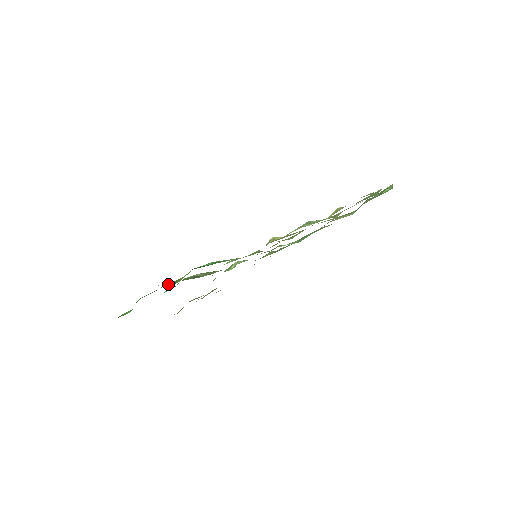
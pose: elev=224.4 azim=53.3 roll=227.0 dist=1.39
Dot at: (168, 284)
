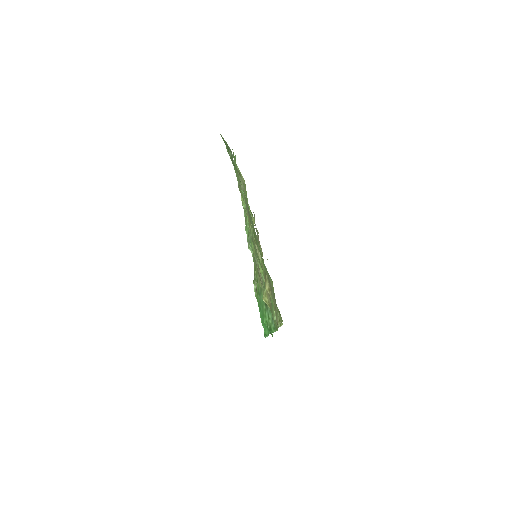
Dot at: occluded
